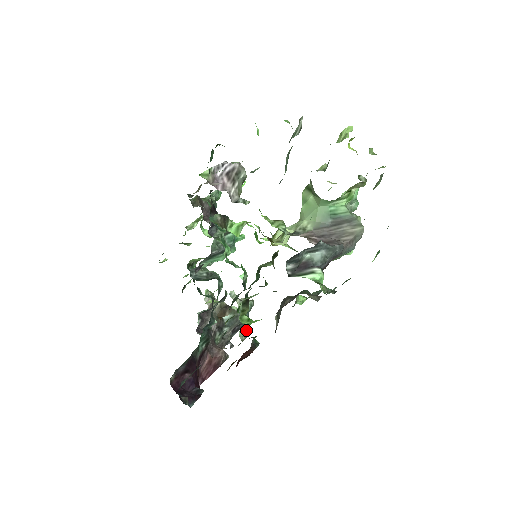
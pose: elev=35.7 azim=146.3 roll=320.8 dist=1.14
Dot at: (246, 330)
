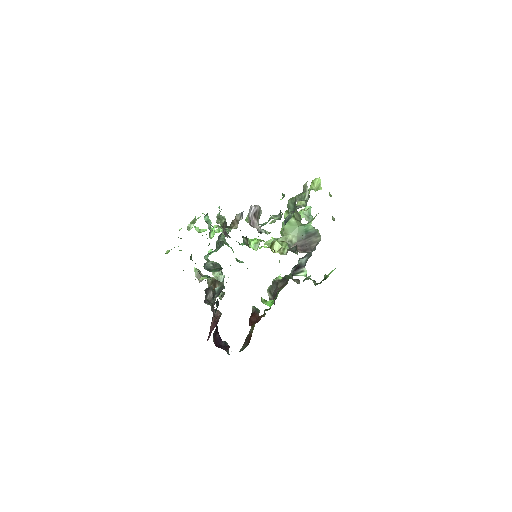
Dot at: (222, 292)
